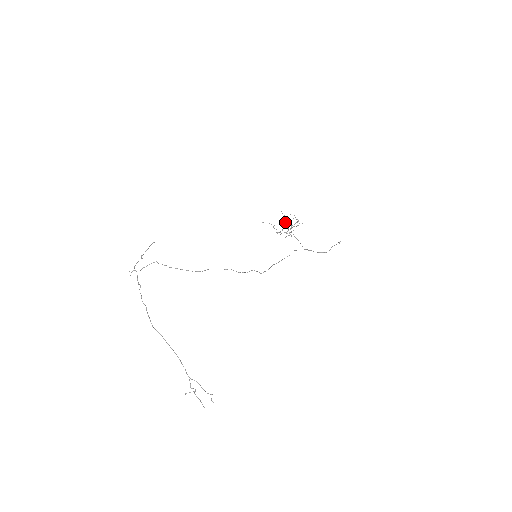
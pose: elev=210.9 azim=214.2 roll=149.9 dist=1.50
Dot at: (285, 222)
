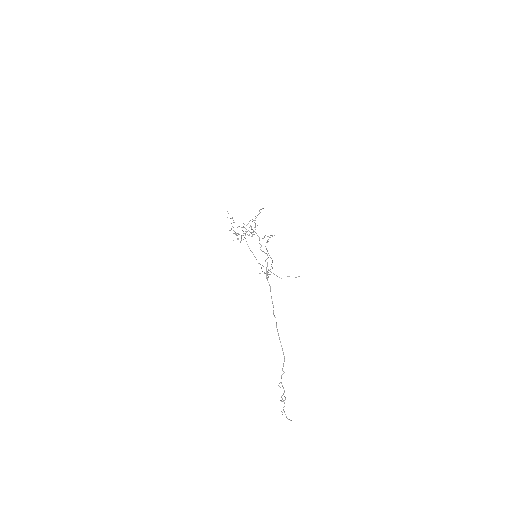
Dot at: occluded
